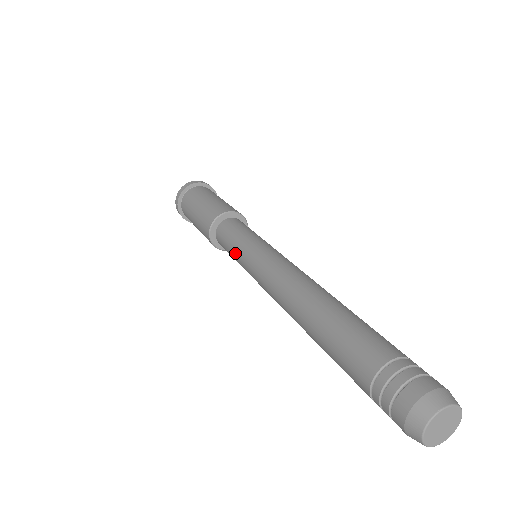
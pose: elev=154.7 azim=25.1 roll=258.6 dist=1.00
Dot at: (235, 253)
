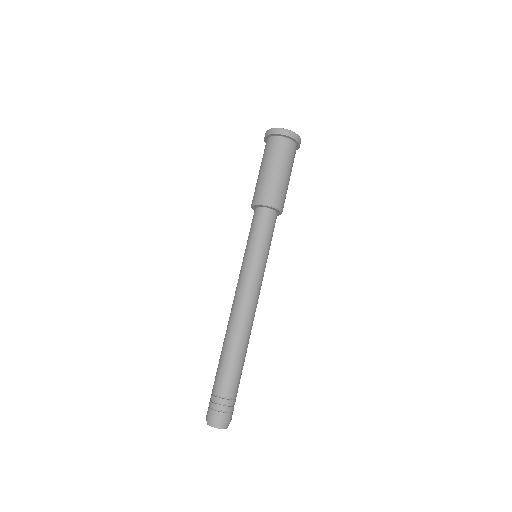
Dot at: occluded
